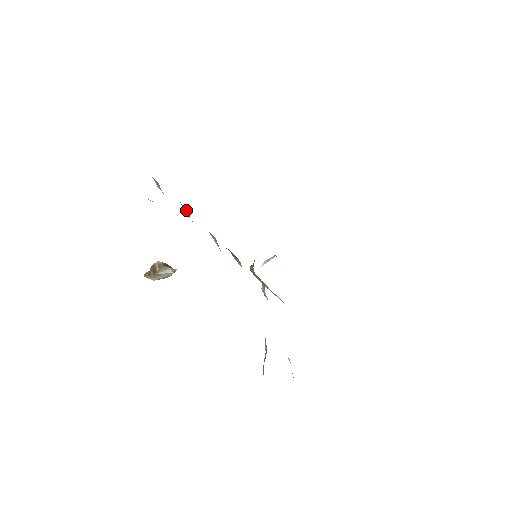
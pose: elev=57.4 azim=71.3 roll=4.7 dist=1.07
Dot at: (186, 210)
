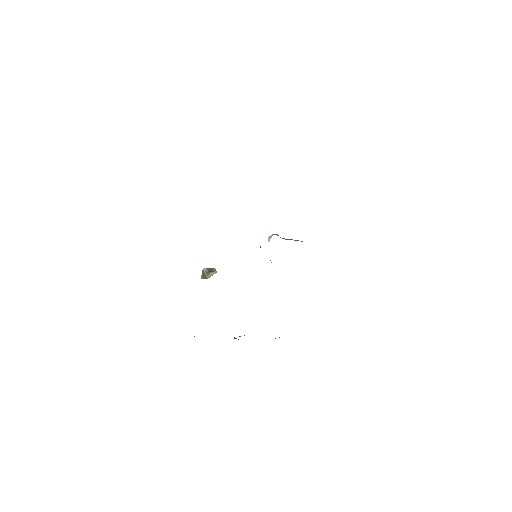
Dot at: occluded
